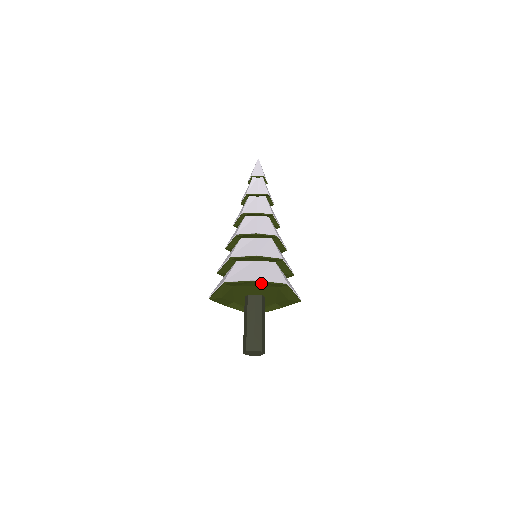
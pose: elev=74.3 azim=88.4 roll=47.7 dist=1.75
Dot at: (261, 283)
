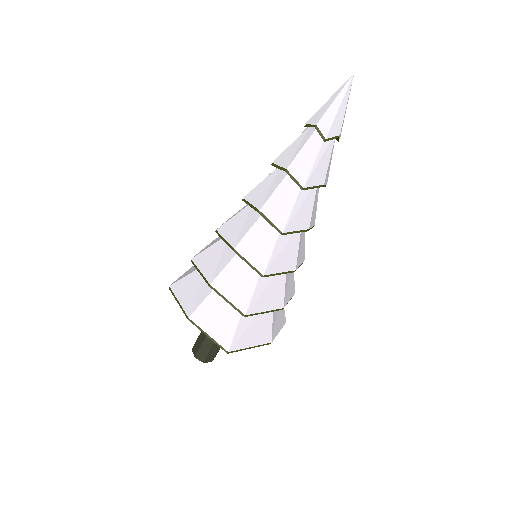
Dot at: (235, 347)
